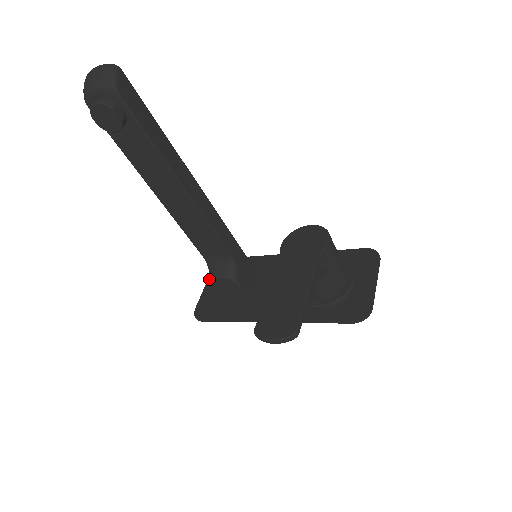
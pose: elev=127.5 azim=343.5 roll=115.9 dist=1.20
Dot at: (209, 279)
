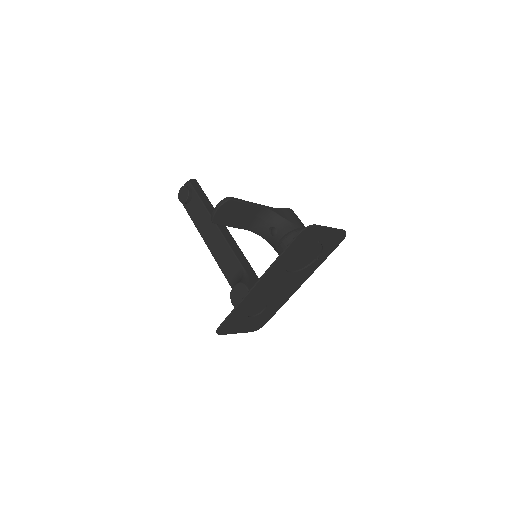
Dot at: (243, 330)
